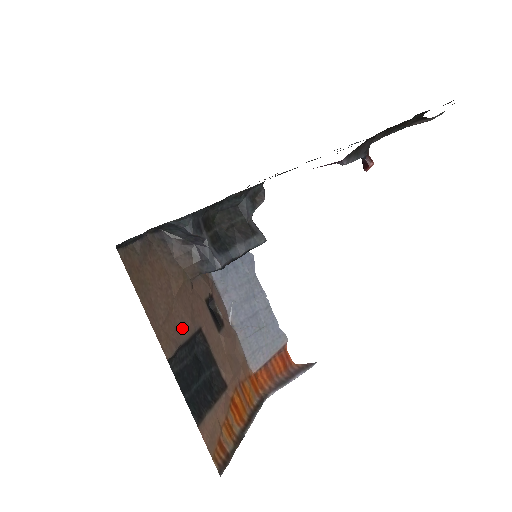
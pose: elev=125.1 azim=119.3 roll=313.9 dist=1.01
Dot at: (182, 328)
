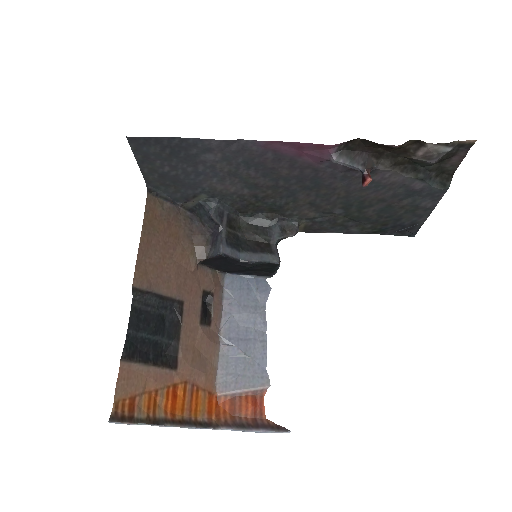
Dot at: (164, 283)
